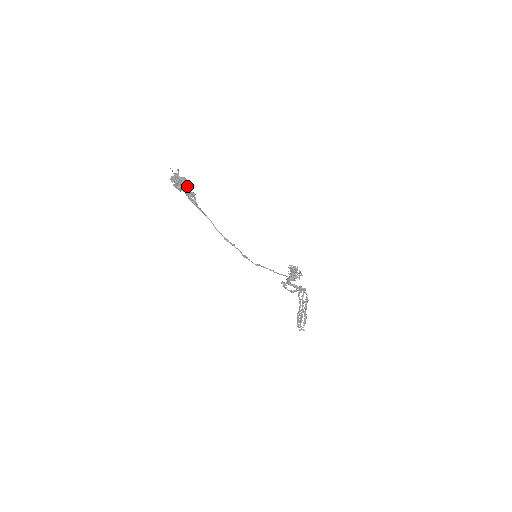
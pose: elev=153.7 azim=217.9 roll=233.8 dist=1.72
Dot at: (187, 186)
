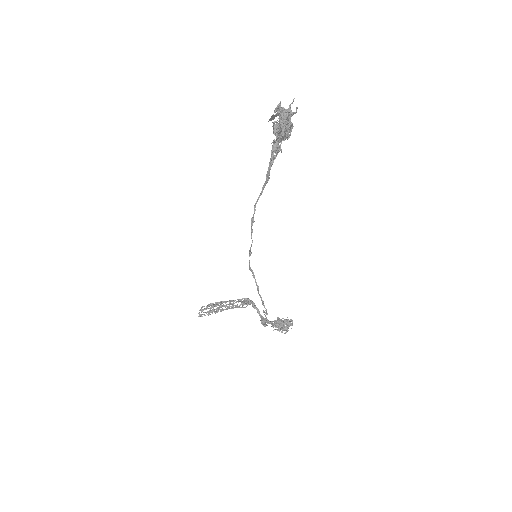
Dot at: occluded
